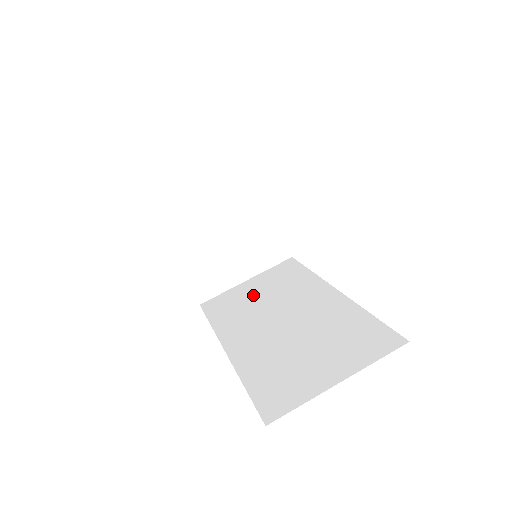
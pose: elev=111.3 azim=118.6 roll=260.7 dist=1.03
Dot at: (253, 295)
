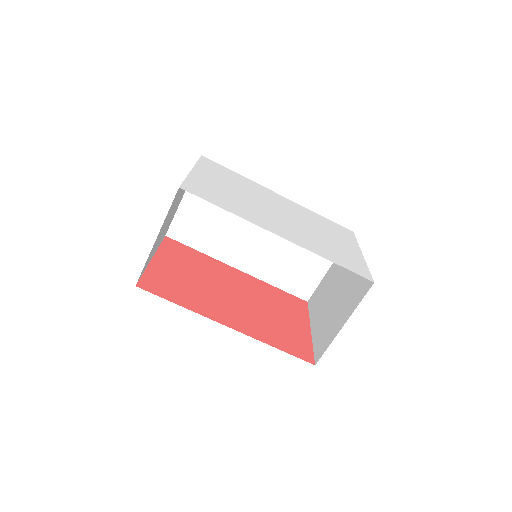
Dot at: (209, 215)
